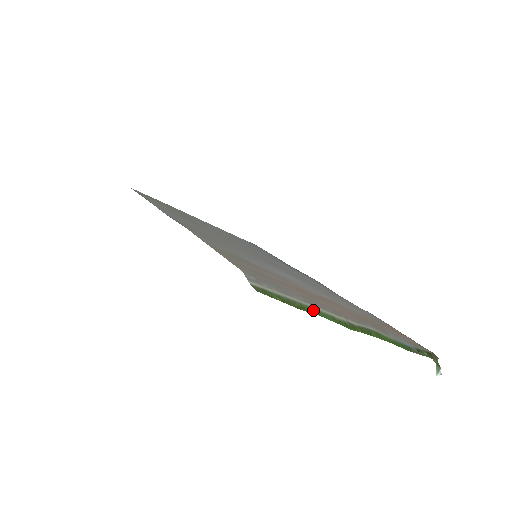
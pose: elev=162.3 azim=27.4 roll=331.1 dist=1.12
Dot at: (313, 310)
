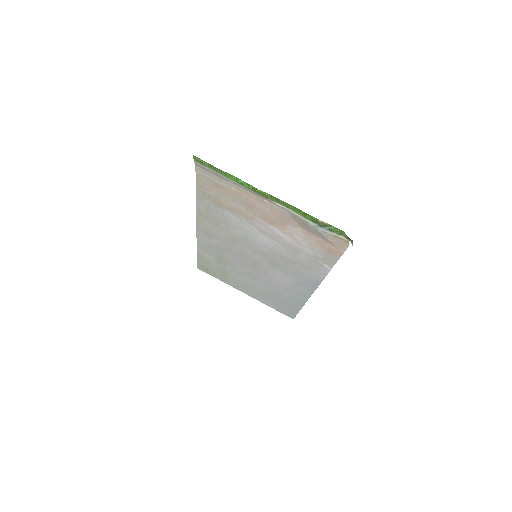
Dot at: (234, 180)
